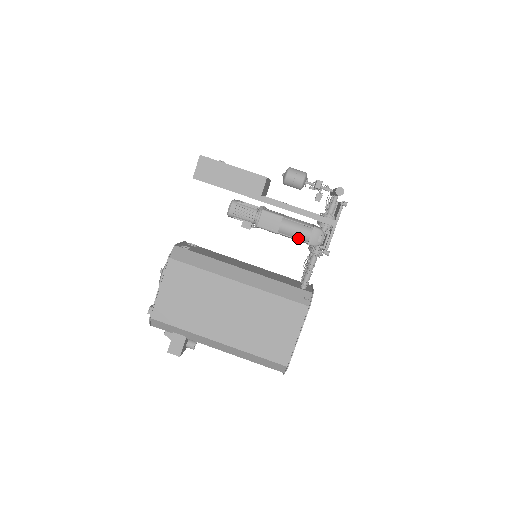
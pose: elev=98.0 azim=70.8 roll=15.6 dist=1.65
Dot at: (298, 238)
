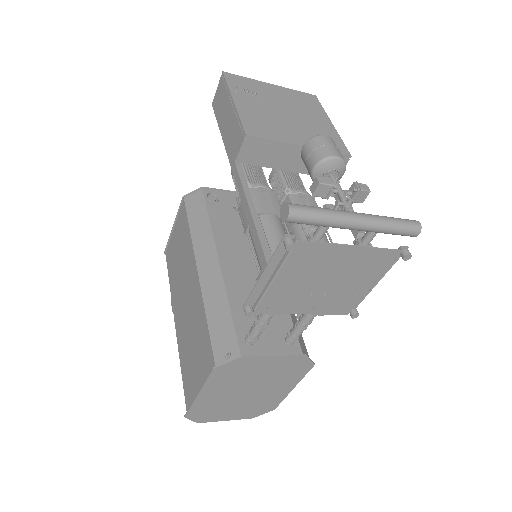
Dot at: occluded
